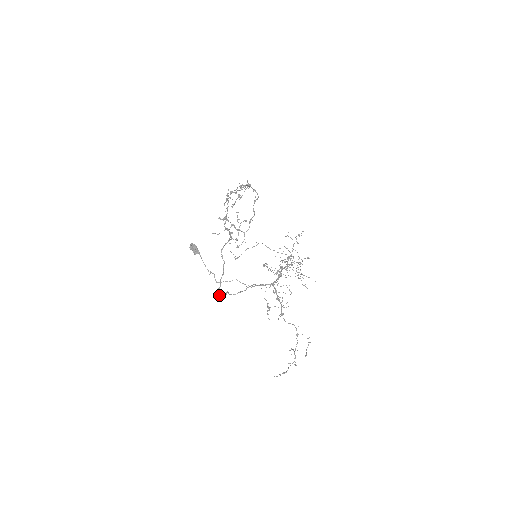
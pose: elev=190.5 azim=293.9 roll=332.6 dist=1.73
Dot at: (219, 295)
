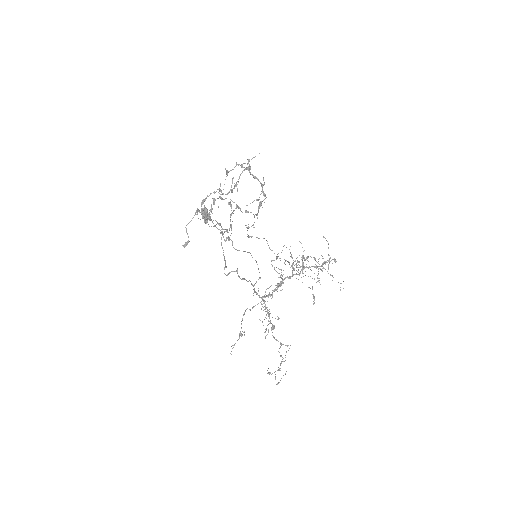
Dot at: (225, 274)
